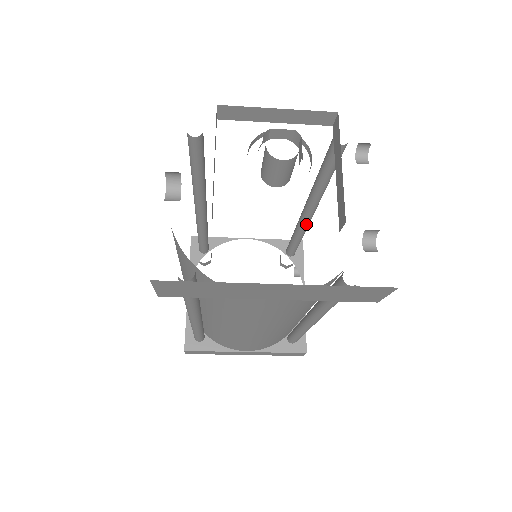
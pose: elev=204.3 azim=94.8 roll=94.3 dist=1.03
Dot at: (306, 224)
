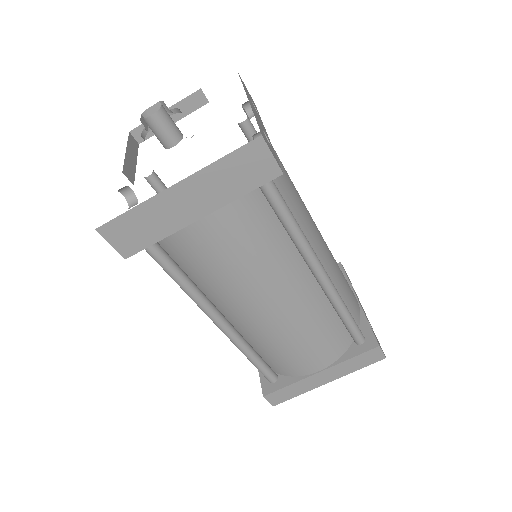
Dot at: occluded
